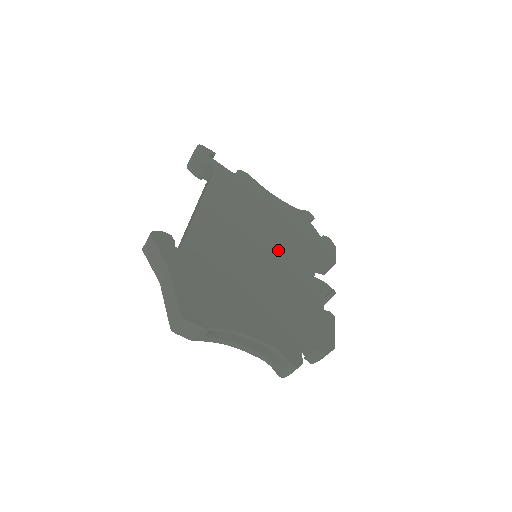
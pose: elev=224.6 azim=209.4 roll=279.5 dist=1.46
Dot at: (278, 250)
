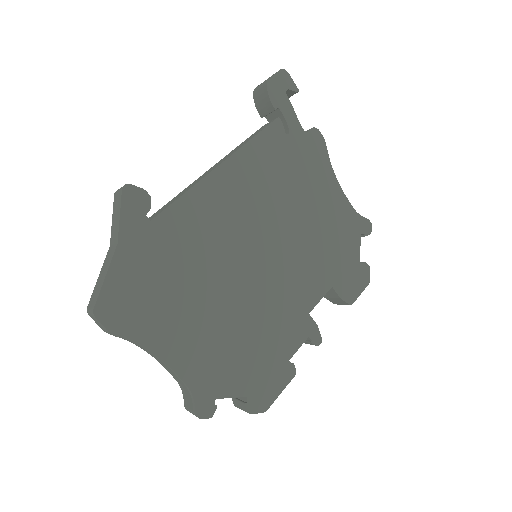
Dot at: (286, 263)
